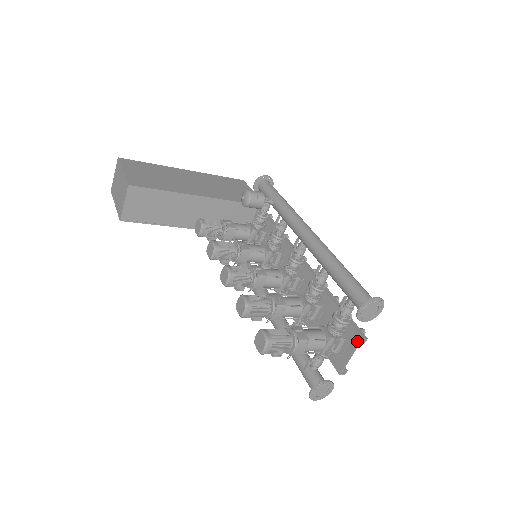
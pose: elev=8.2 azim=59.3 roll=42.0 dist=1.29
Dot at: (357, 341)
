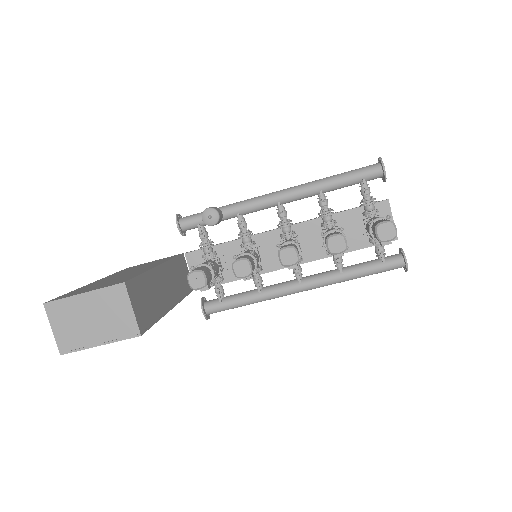
Dot at: (387, 205)
